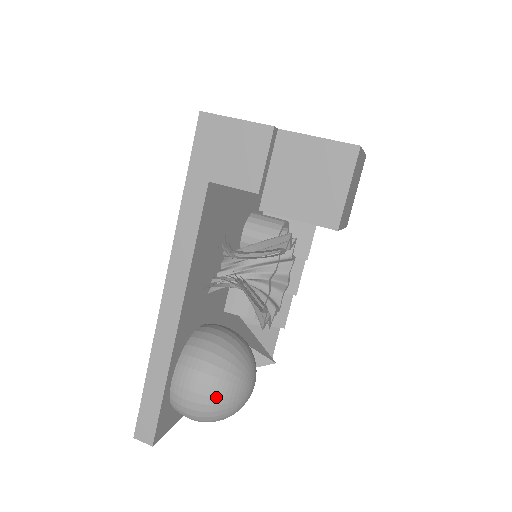
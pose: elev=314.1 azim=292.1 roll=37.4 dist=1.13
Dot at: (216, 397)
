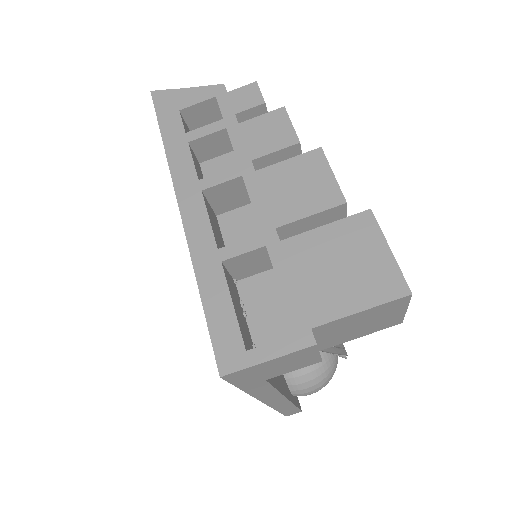
Dot at: occluded
